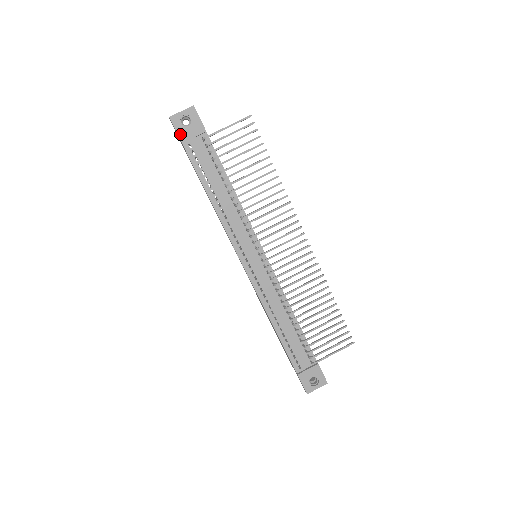
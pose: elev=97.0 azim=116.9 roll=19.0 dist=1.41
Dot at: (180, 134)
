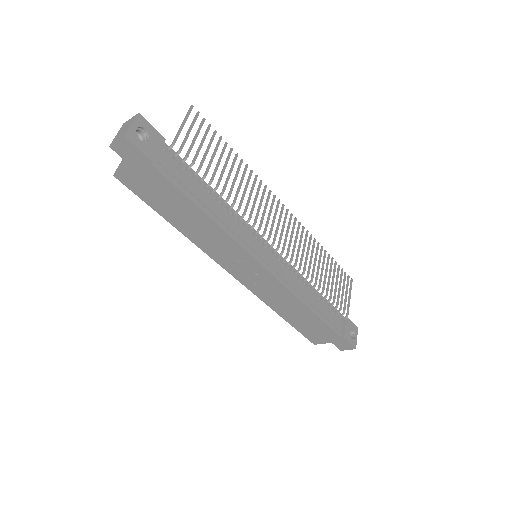
Dot at: (146, 153)
